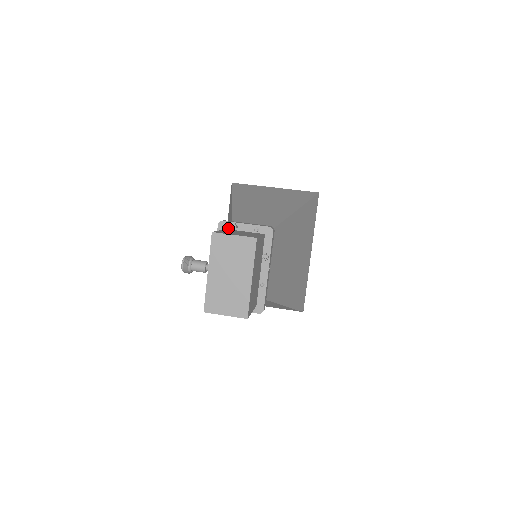
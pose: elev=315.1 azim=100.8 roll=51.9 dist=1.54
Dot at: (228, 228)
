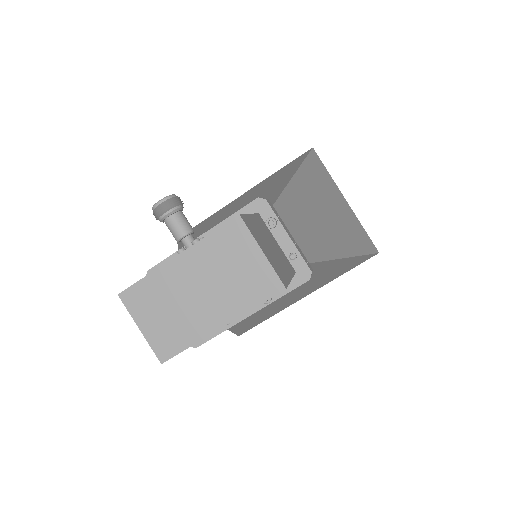
Dot at: (263, 216)
